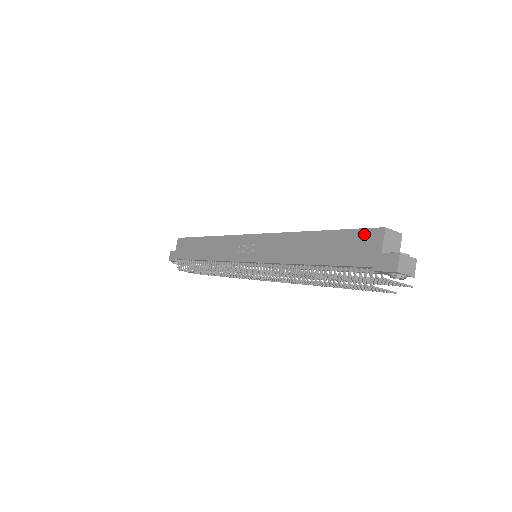
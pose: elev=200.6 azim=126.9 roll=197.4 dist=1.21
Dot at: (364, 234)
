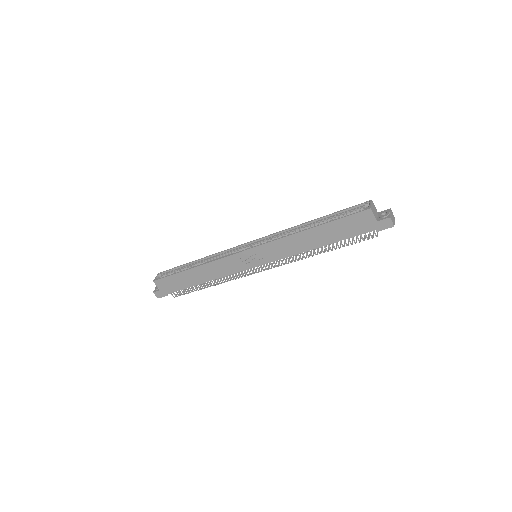
Dot at: (357, 217)
